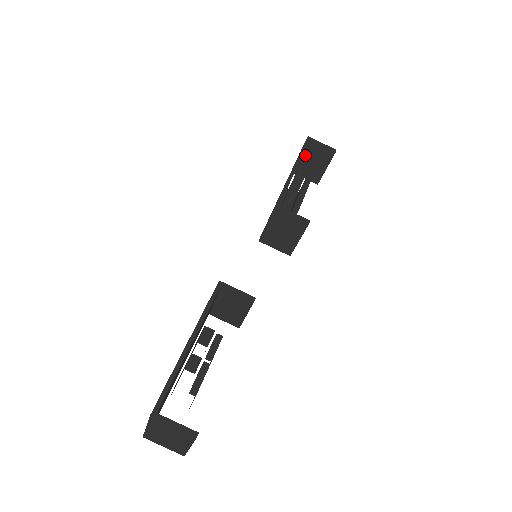
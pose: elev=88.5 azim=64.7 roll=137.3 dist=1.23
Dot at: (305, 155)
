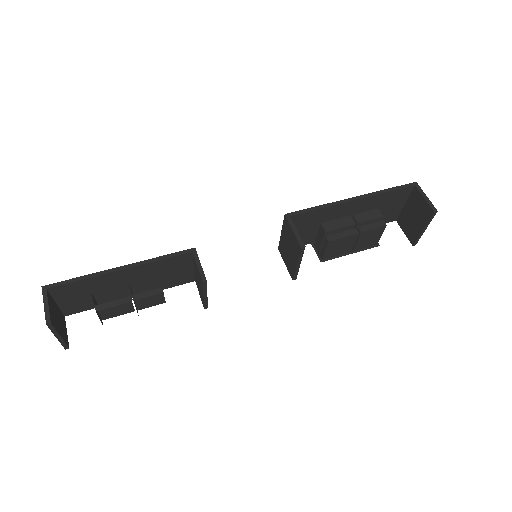
Dot at: (408, 203)
